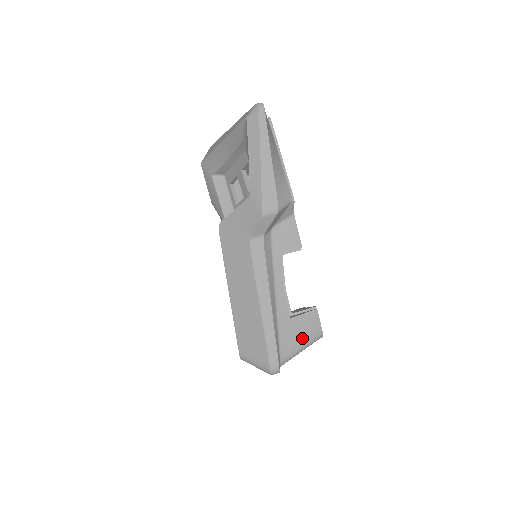
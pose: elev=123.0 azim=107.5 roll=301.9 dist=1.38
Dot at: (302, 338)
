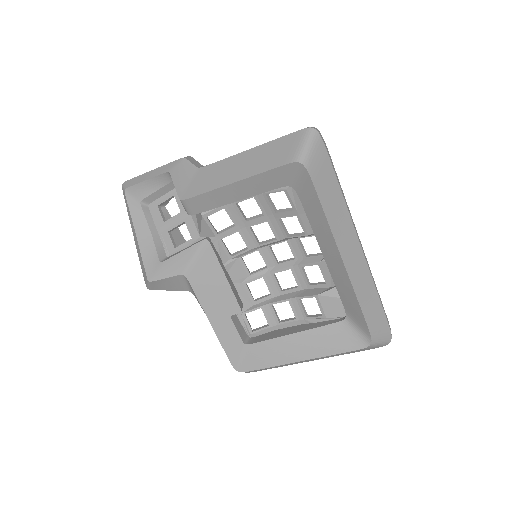
Dot at: occluded
